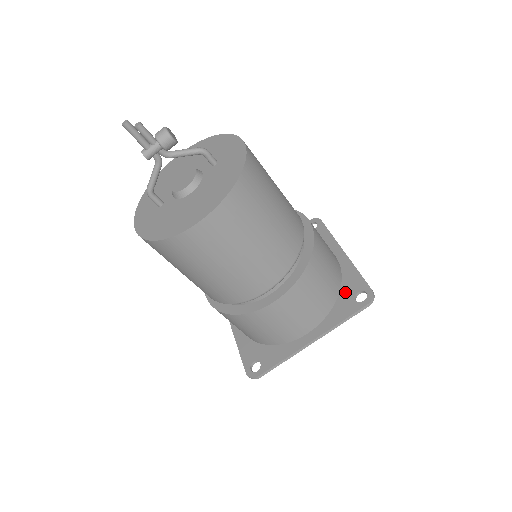
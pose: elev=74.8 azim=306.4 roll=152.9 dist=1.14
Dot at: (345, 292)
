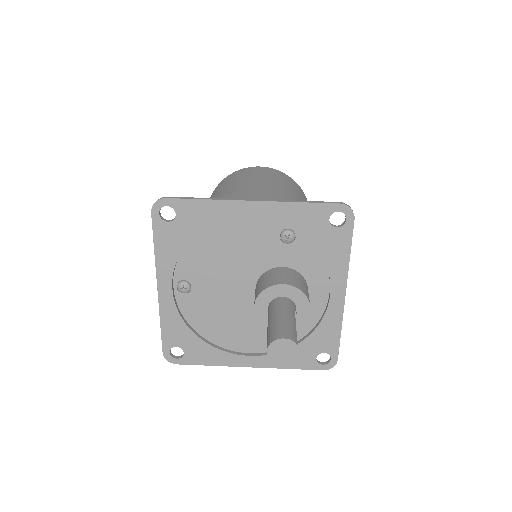
Dot at: (321, 236)
